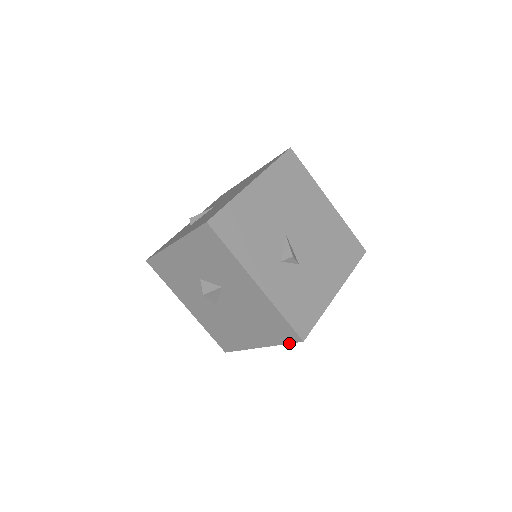
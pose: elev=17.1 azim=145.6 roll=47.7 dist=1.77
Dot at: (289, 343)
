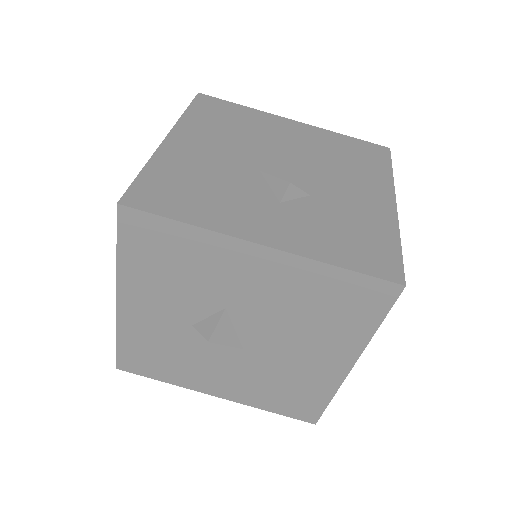
Dot at: (386, 313)
